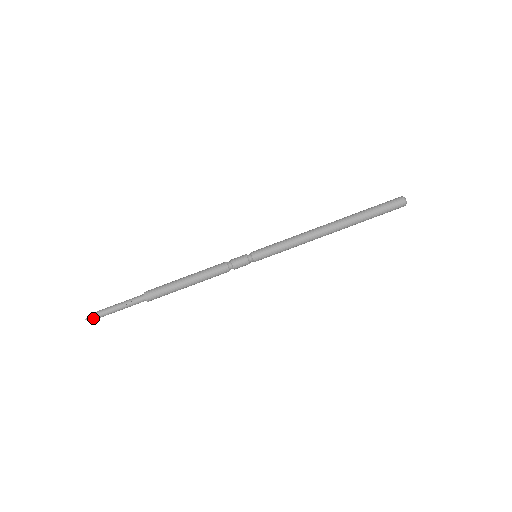
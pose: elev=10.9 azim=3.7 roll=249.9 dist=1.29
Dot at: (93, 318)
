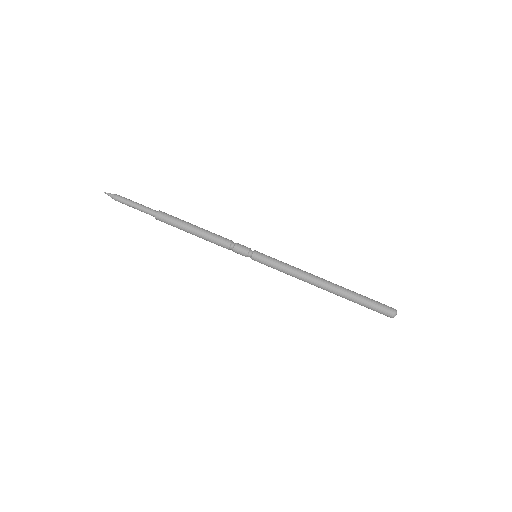
Dot at: (111, 197)
